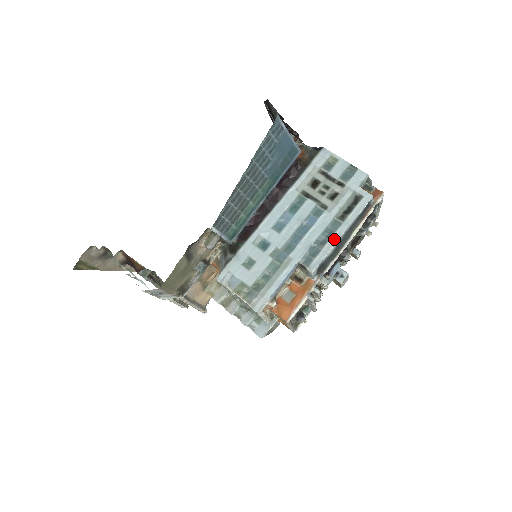
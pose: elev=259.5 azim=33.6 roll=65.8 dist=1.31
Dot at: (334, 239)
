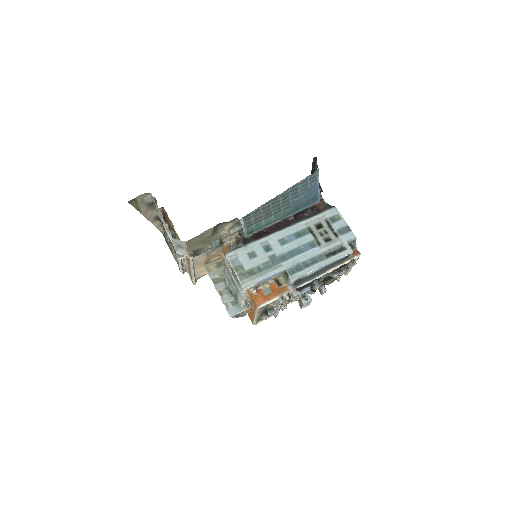
Dot at: (316, 266)
